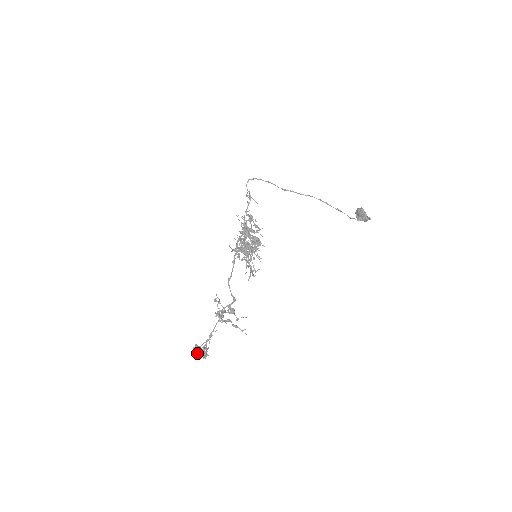
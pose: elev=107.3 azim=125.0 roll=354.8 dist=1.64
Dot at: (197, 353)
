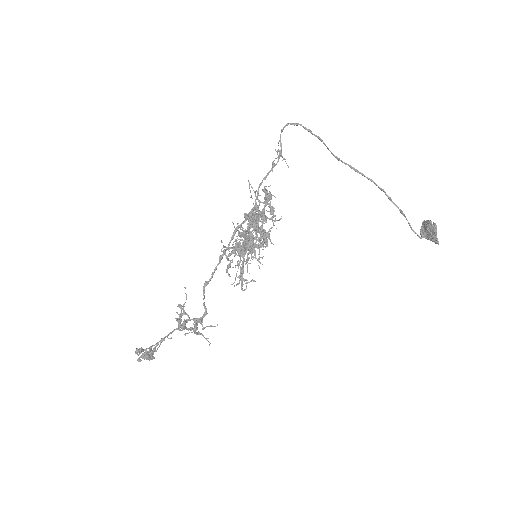
Dot at: (139, 359)
